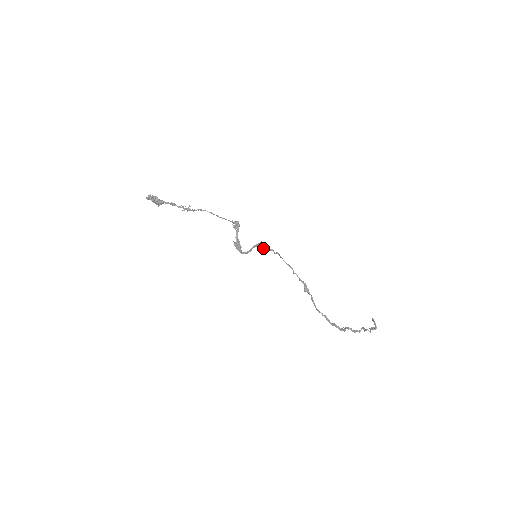
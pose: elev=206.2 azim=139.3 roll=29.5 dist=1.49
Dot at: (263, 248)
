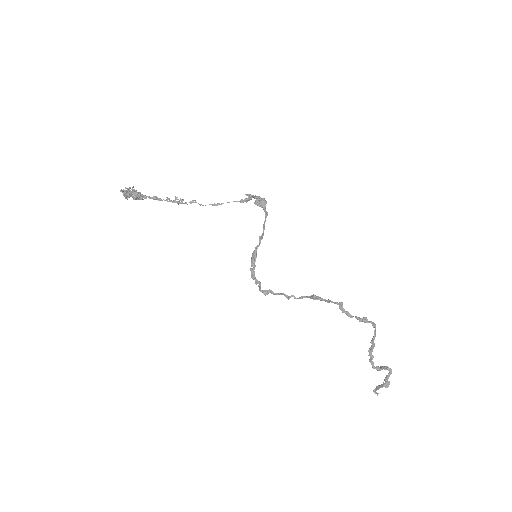
Dot at: (254, 263)
